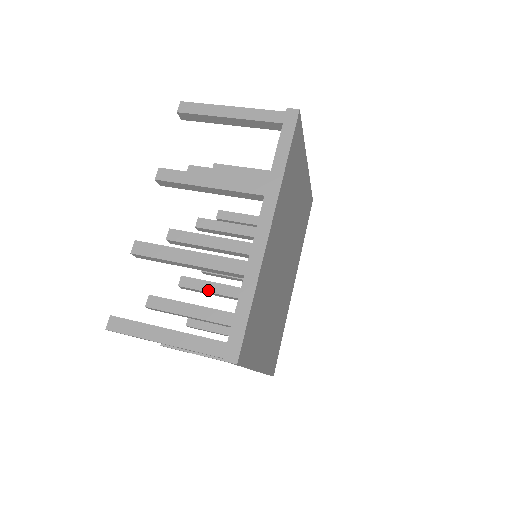
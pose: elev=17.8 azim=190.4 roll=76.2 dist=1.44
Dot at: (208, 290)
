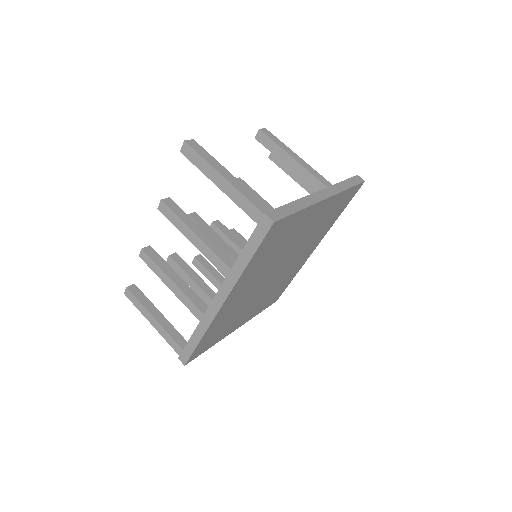
Dot at: occluded
